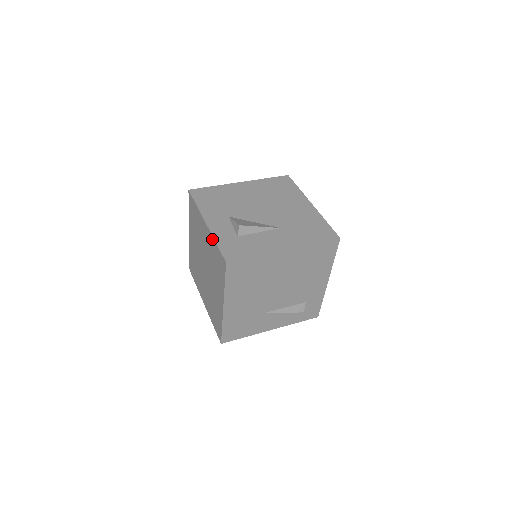
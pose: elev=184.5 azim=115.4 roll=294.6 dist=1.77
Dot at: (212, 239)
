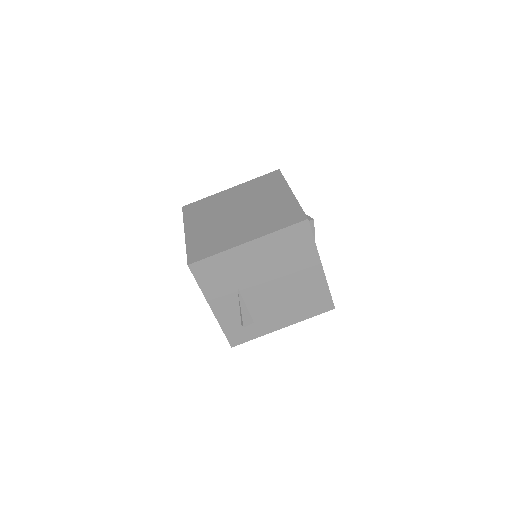
Dot at: (294, 201)
